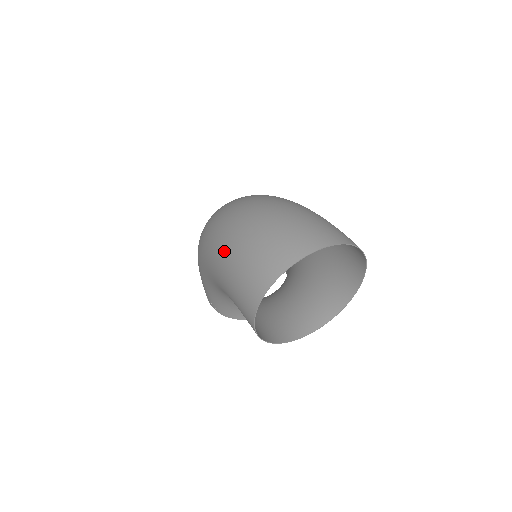
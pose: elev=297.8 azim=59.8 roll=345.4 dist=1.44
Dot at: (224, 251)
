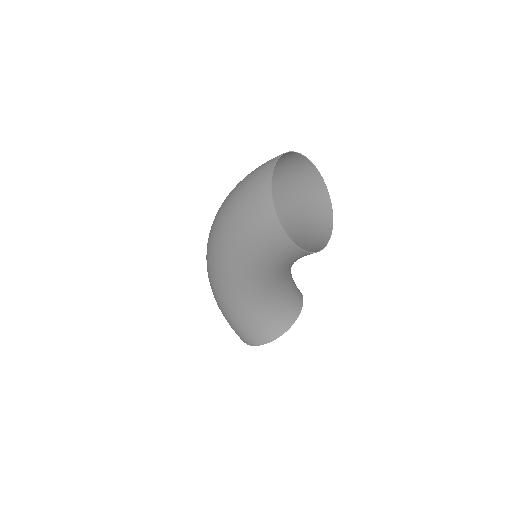
Dot at: (230, 228)
